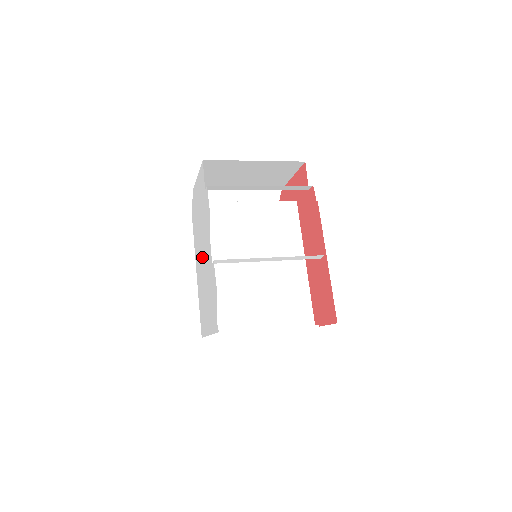
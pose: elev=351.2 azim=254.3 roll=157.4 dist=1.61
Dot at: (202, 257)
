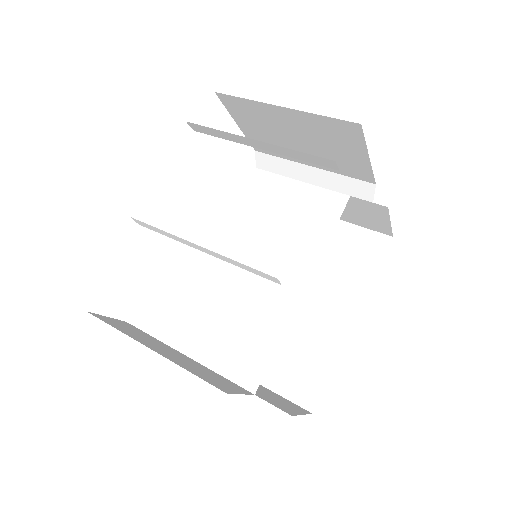
Dot at: occluded
